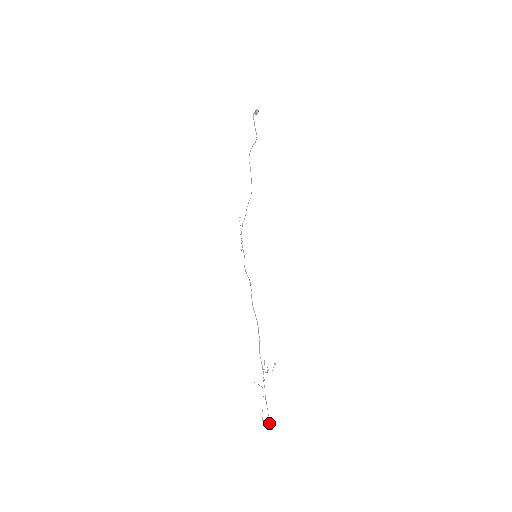
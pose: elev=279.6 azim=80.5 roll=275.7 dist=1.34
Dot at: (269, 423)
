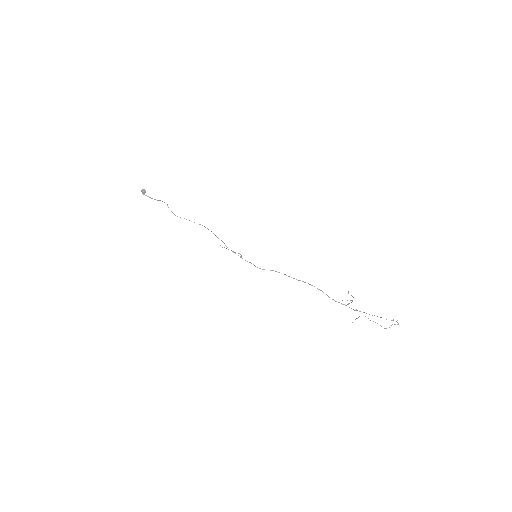
Dot at: occluded
